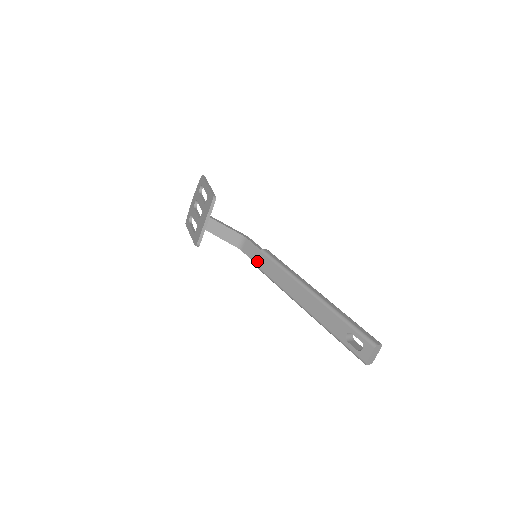
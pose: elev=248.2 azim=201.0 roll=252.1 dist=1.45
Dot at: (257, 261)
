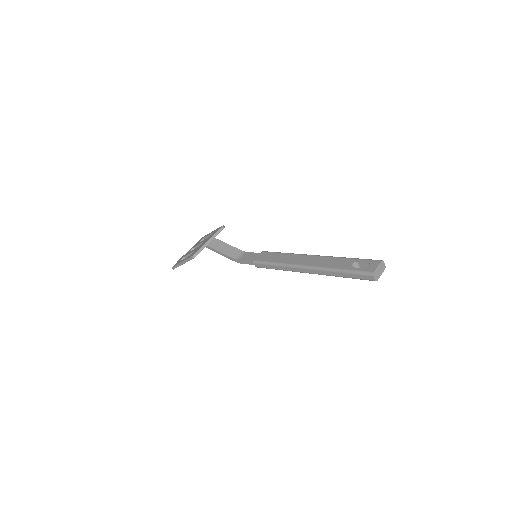
Dot at: (257, 257)
